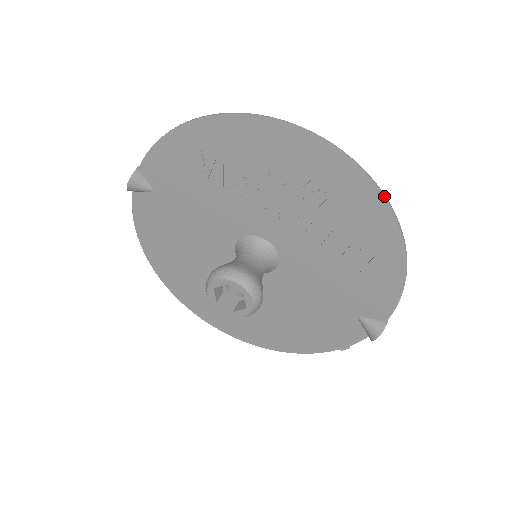
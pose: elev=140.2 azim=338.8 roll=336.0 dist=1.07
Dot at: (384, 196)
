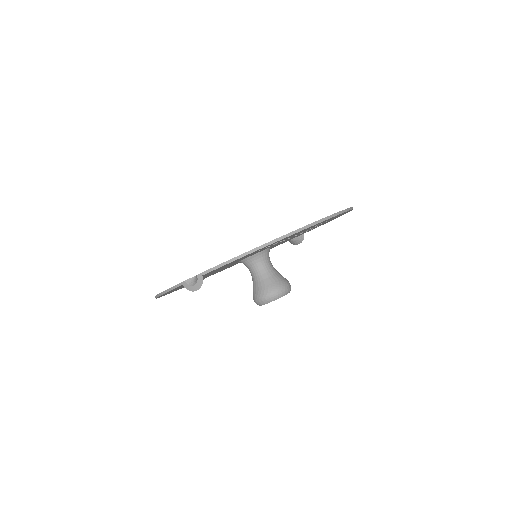
Dot at: occluded
